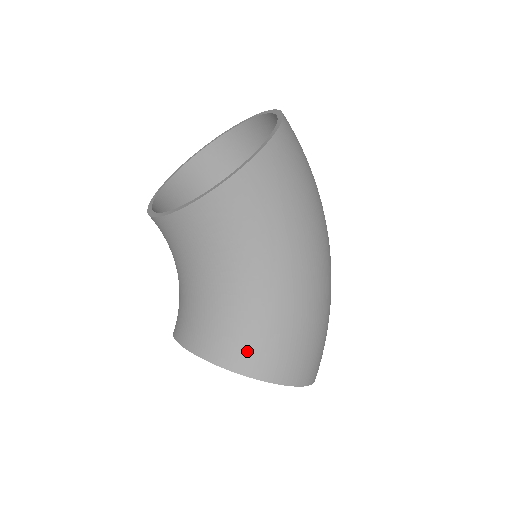
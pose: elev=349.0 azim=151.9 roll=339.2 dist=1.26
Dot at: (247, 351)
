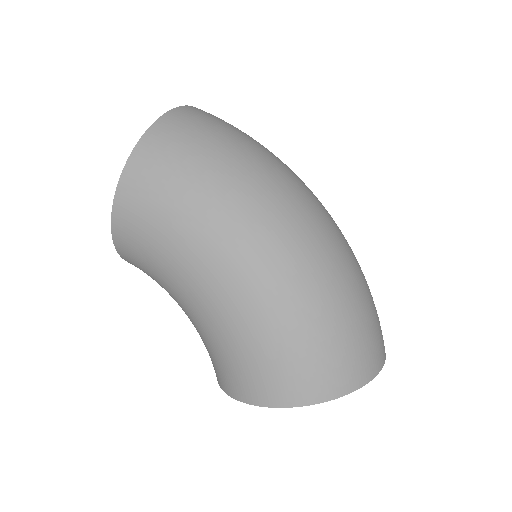
Dot at: (224, 373)
